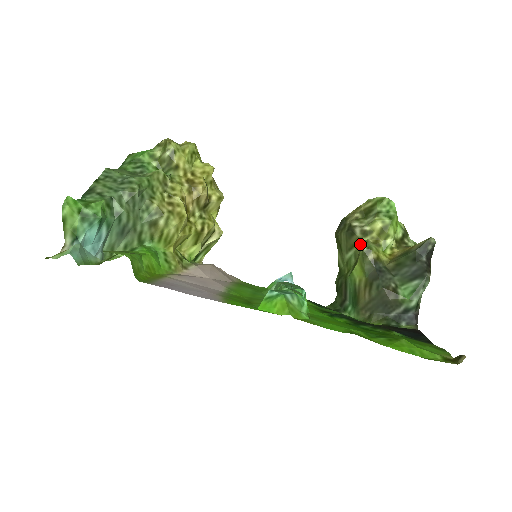
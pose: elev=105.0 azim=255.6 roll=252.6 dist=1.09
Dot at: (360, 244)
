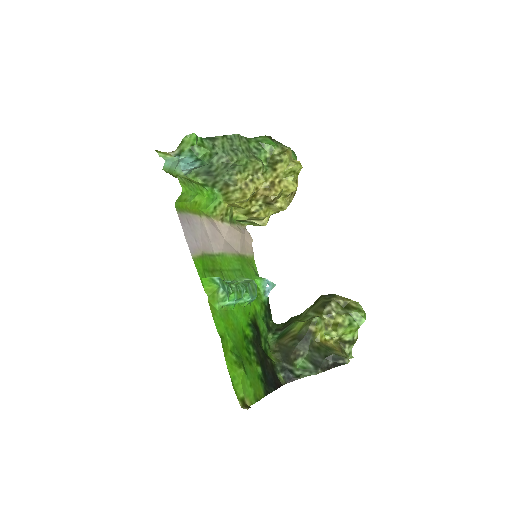
Dot at: occluded
